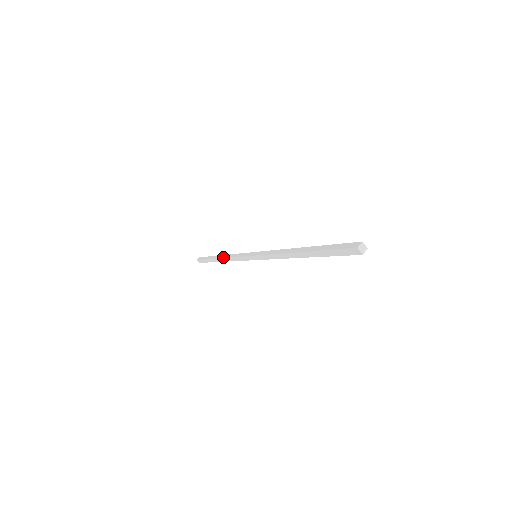
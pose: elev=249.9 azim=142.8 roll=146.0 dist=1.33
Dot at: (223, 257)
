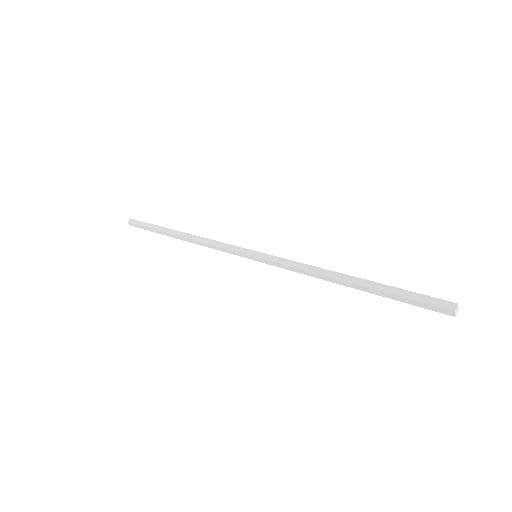
Dot at: (189, 238)
